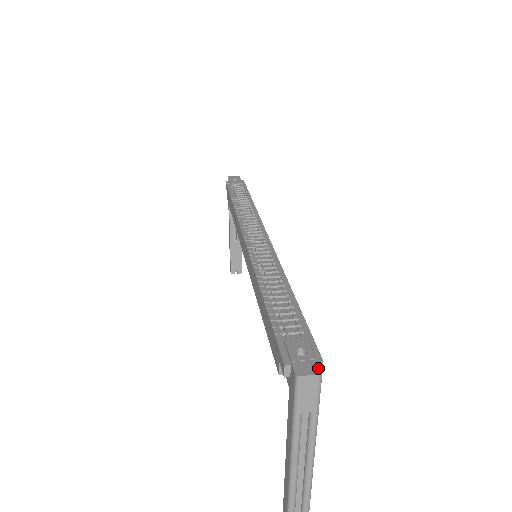
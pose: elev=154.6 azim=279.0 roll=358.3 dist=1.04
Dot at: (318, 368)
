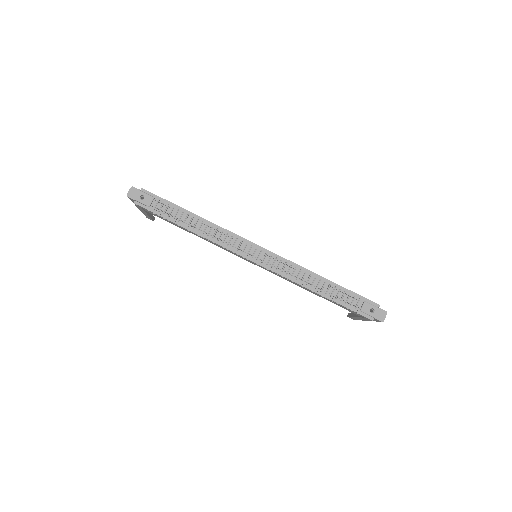
Dot at: (384, 312)
